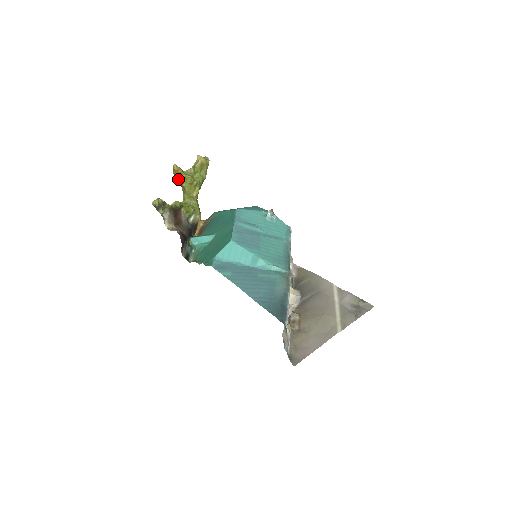
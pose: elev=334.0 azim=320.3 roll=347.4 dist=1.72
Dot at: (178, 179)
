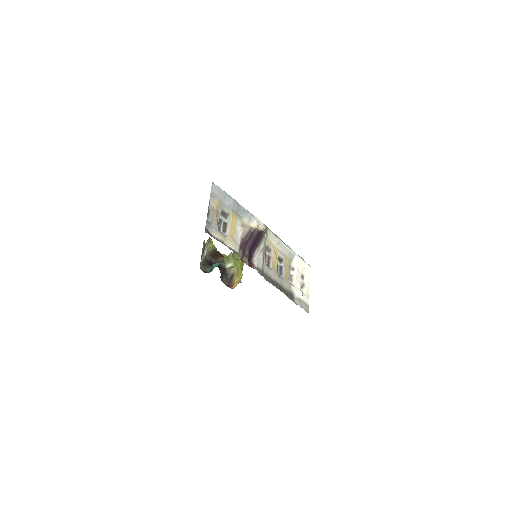
Dot at: occluded
